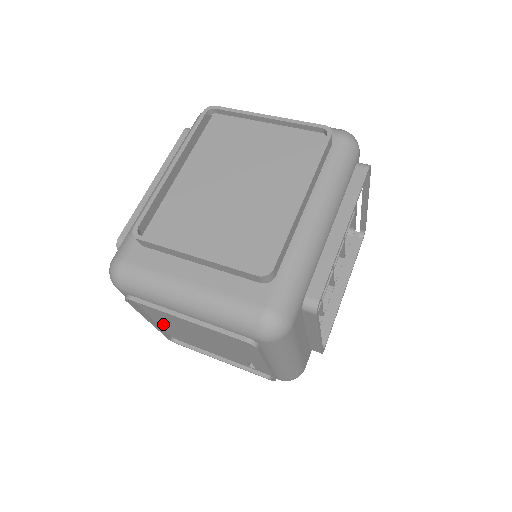
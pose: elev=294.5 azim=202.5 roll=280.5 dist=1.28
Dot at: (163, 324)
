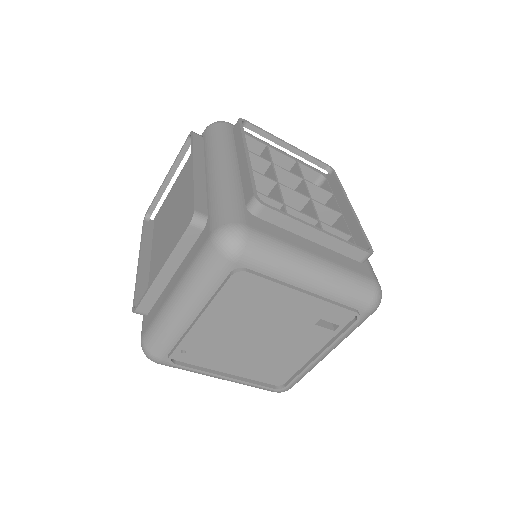
Dot at: (239, 370)
